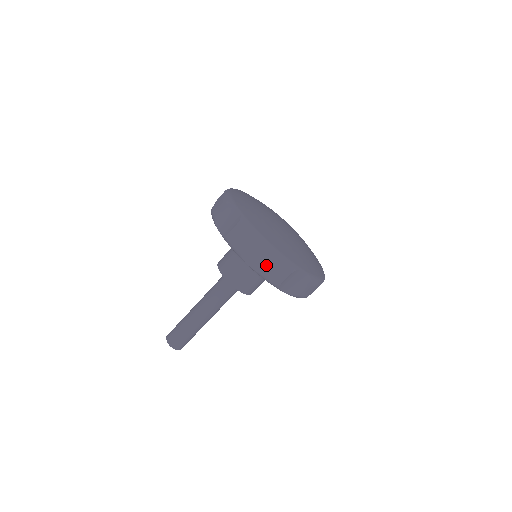
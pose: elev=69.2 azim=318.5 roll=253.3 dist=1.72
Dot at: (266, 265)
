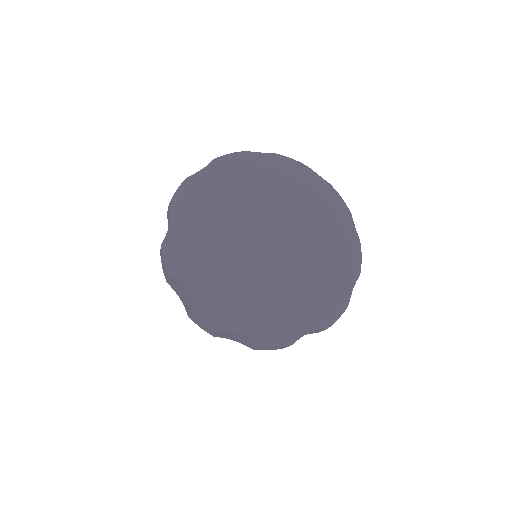
Dot at: occluded
